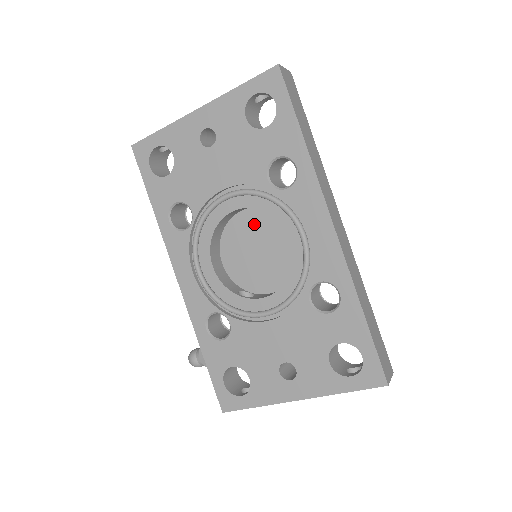
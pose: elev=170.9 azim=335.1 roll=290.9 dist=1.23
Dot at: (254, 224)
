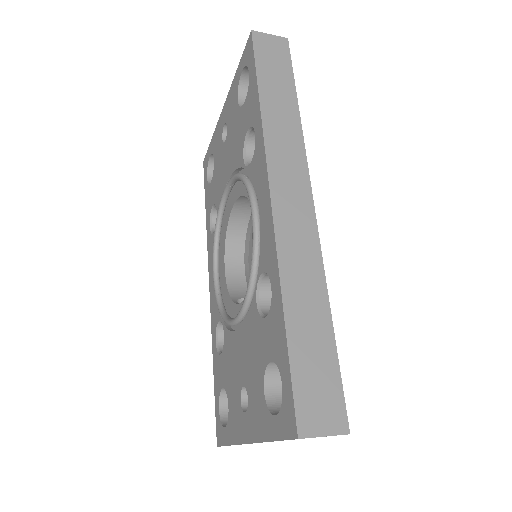
Dot at: occluded
